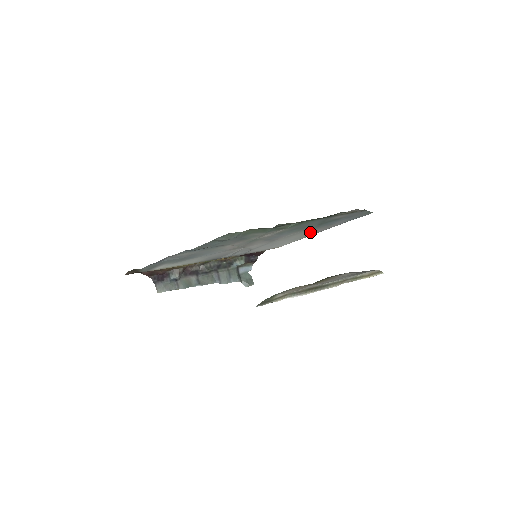
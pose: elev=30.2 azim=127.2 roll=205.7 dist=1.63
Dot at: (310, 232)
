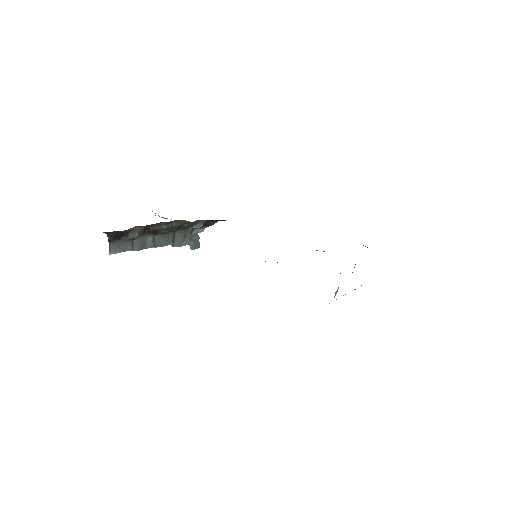
Dot at: occluded
